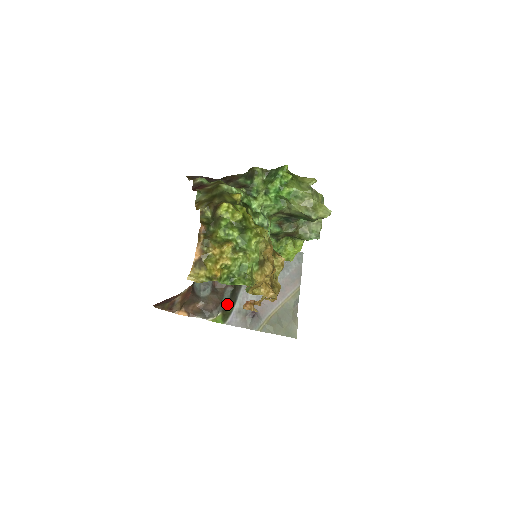
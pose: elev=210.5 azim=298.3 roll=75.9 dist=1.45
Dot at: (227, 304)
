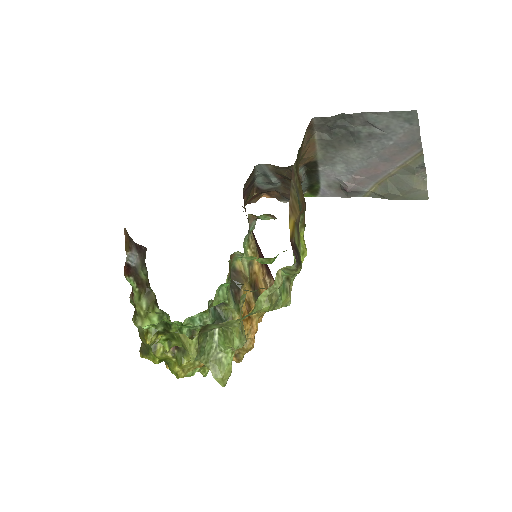
Dot at: (308, 186)
